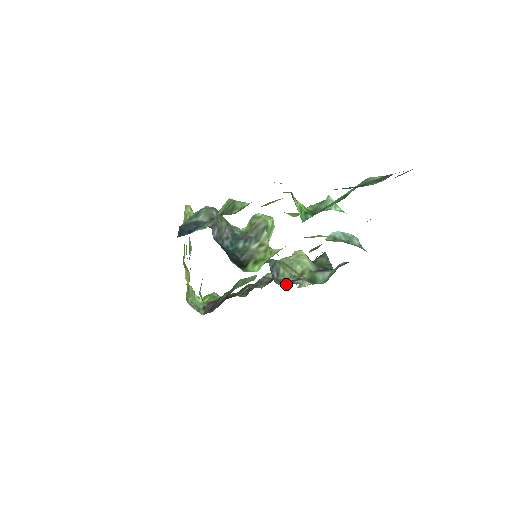
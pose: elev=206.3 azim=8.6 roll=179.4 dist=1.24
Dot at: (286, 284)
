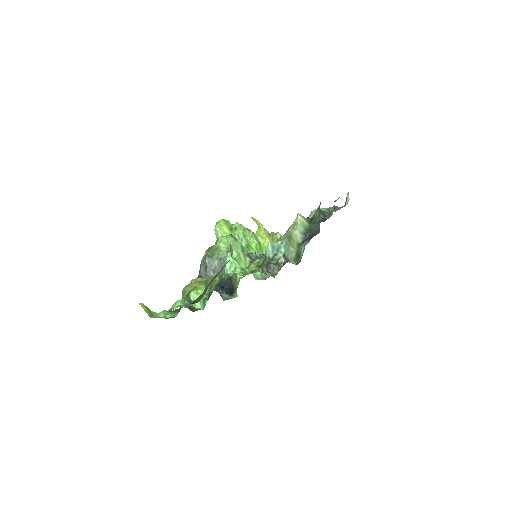
Dot at: occluded
